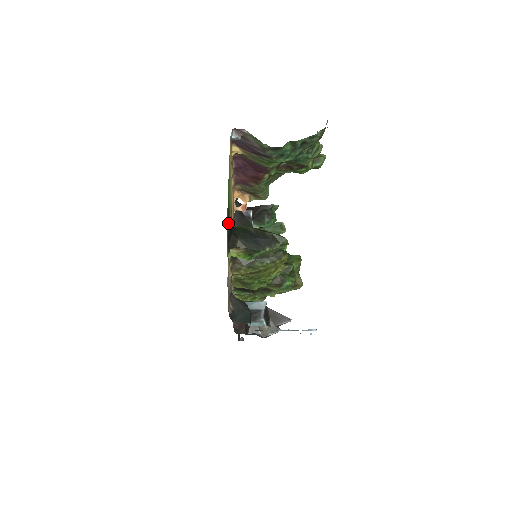
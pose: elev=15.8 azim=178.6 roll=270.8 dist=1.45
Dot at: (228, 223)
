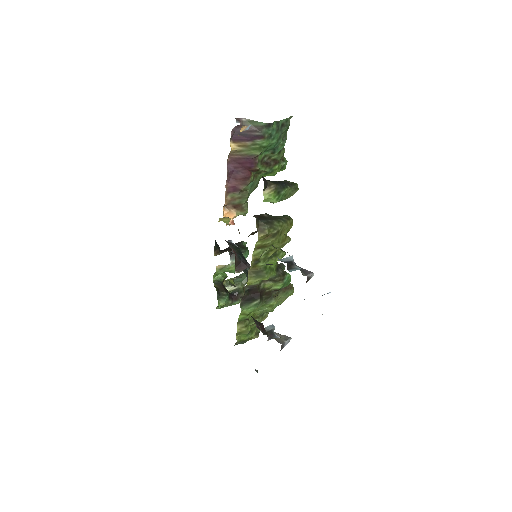
Dot at: occluded
